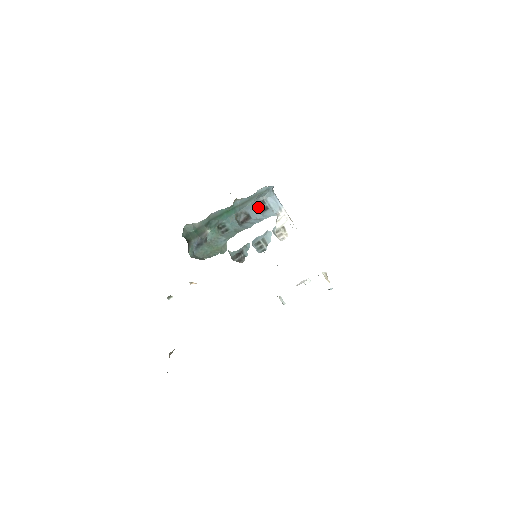
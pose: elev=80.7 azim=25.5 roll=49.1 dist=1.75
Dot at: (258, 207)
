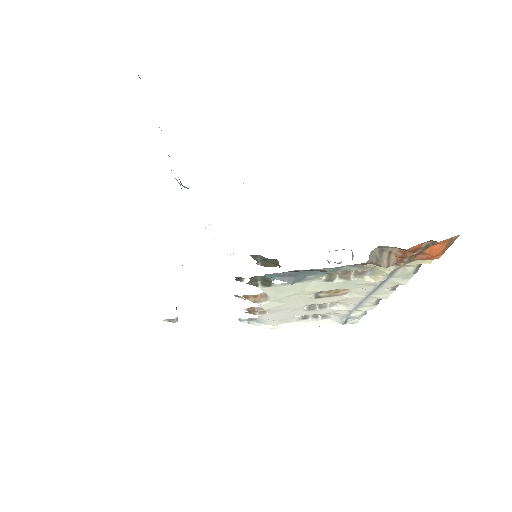
Dot at: occluded
